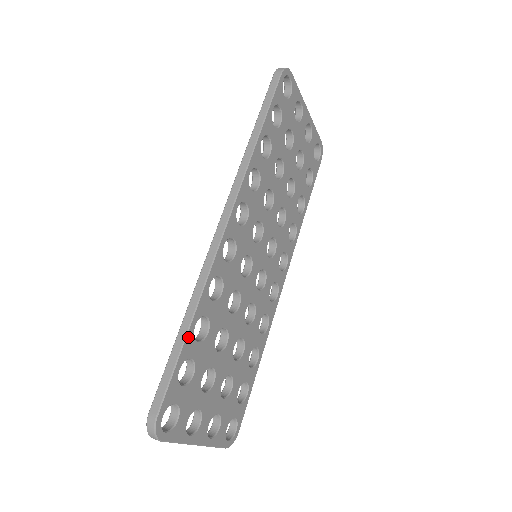
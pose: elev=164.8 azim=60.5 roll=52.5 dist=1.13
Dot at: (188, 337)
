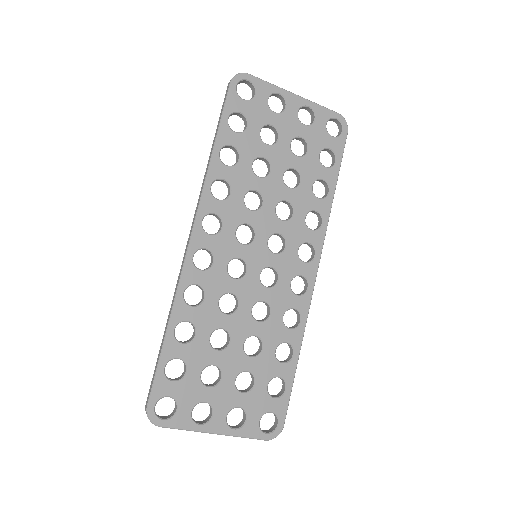
Dot at: (167, 340)
